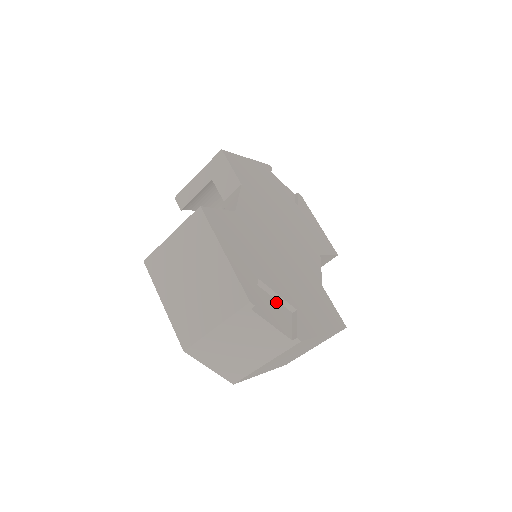
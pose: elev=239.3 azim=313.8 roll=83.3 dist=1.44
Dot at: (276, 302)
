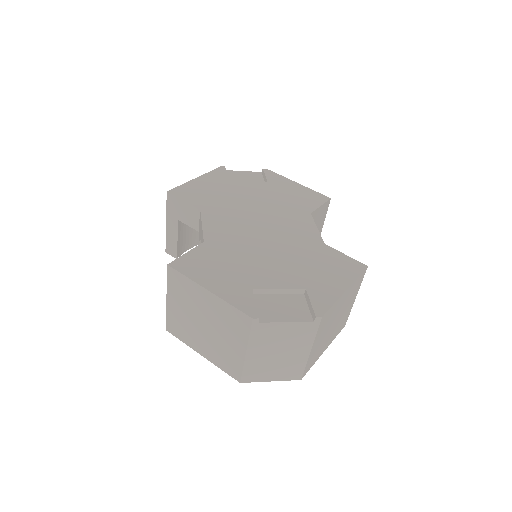
Dot at: (282, 296)
